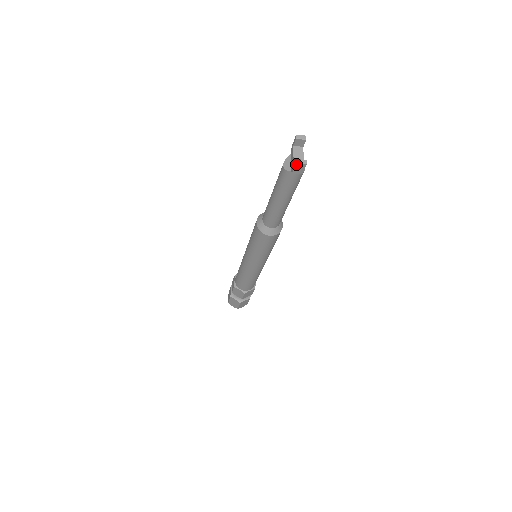
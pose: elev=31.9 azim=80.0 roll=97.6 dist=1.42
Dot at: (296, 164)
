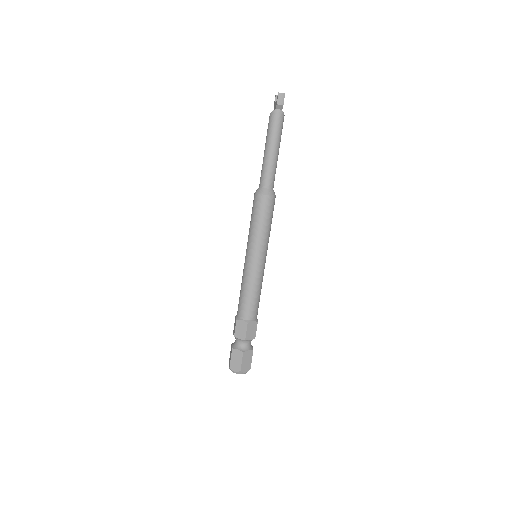
Dot at: (278, 95)
